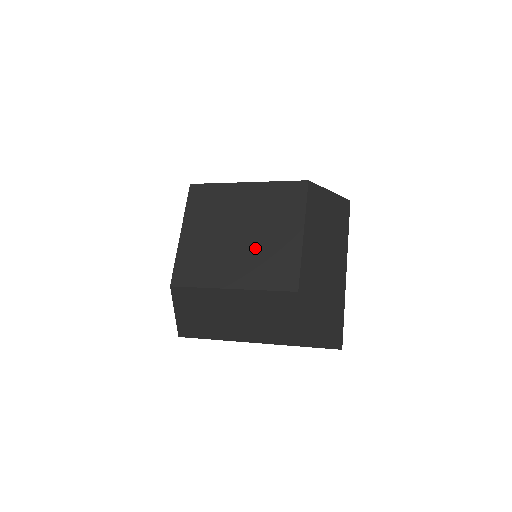
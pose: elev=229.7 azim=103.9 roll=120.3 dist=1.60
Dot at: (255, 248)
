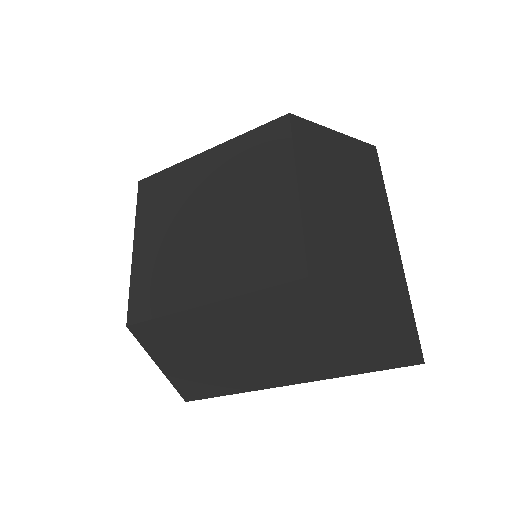
Dot at: (232, 233)
